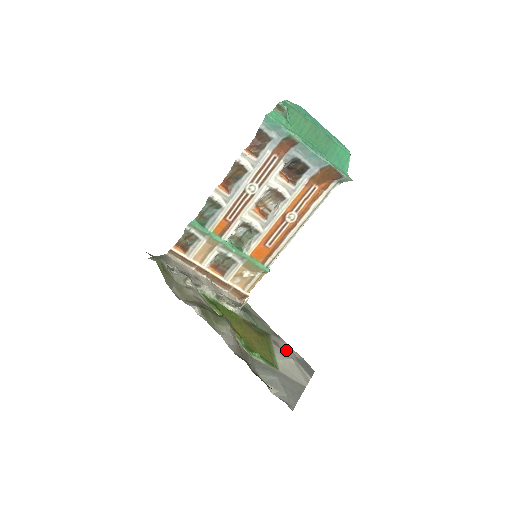
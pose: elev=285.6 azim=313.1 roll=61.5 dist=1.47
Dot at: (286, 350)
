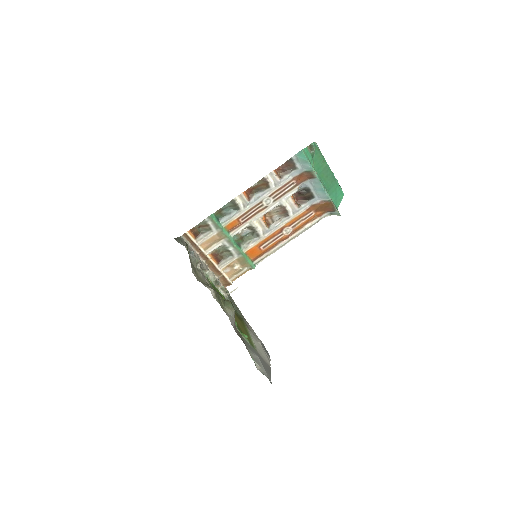
Dot at: occluded
